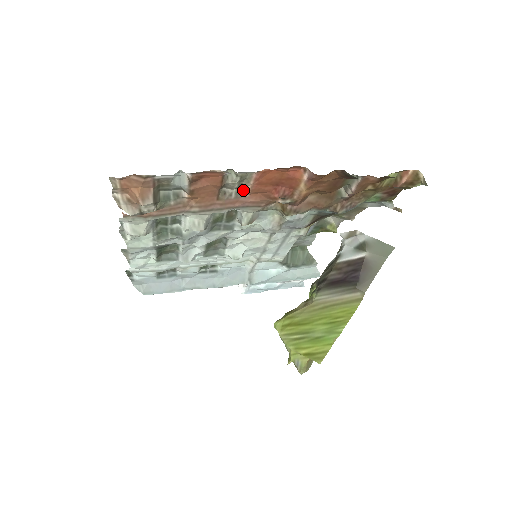
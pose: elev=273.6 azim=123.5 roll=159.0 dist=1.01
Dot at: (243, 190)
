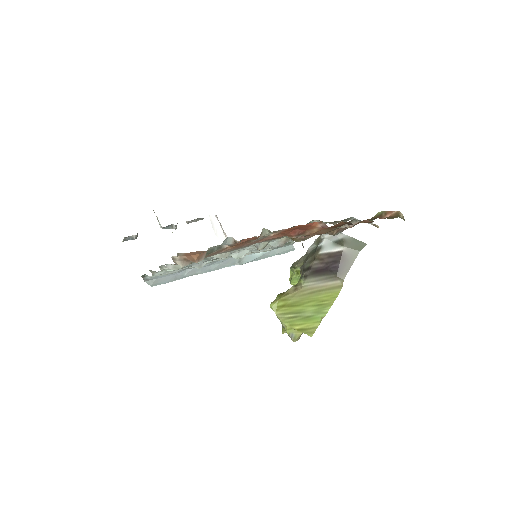
Dot at: occluded
